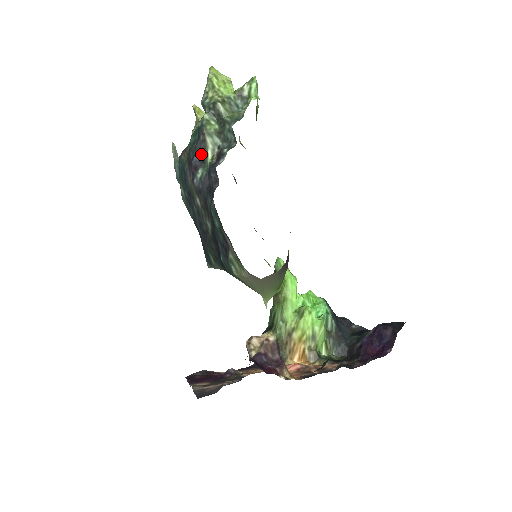
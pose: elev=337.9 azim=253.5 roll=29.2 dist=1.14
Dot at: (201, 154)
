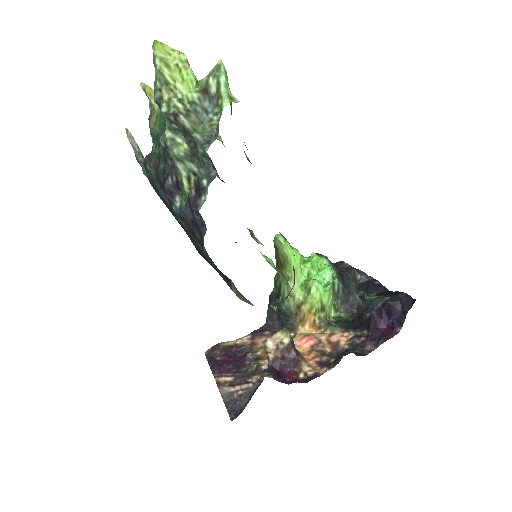
Dot at: (174, 180)
